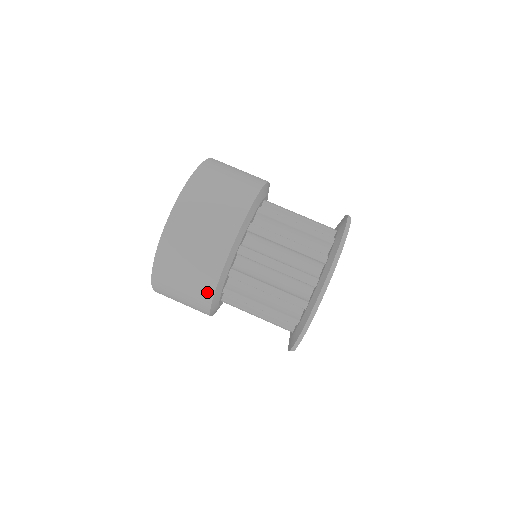
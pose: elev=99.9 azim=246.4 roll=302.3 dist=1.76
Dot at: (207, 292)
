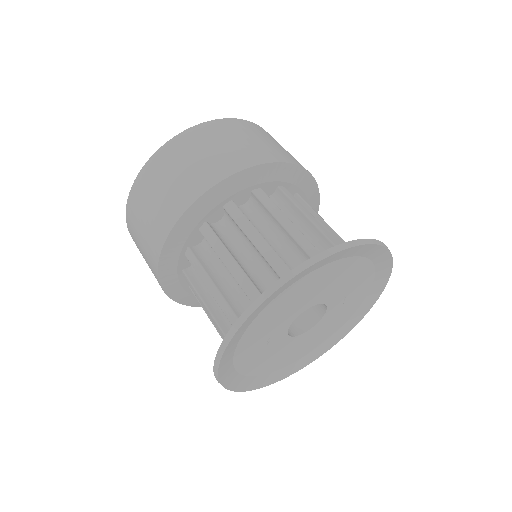
Dot at: (154, 263)
